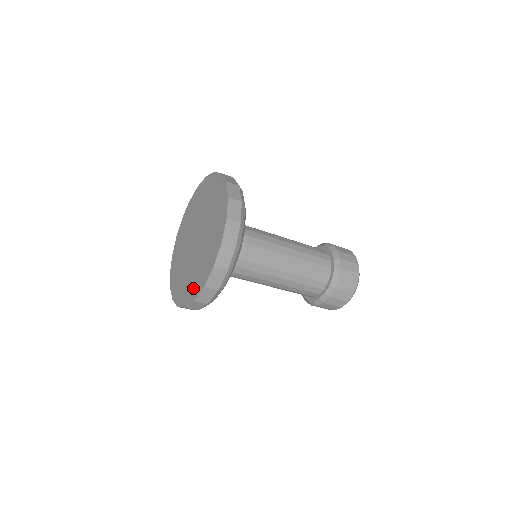
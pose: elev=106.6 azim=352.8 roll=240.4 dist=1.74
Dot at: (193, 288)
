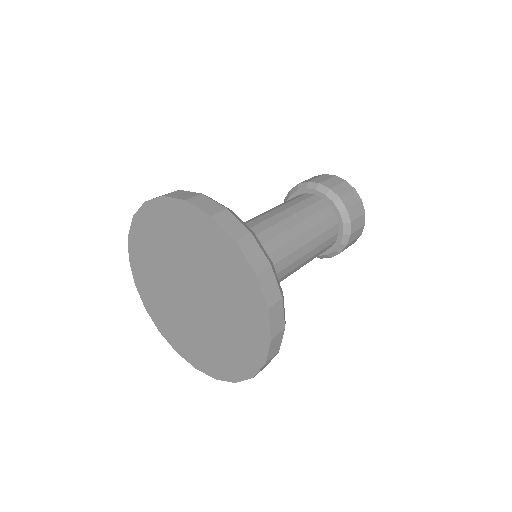
Dot at: (248, 350)
